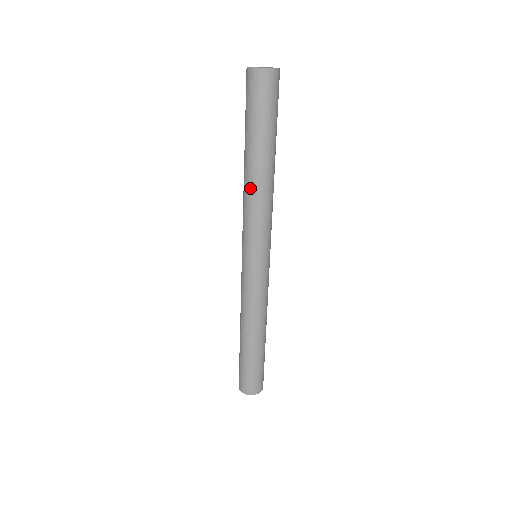
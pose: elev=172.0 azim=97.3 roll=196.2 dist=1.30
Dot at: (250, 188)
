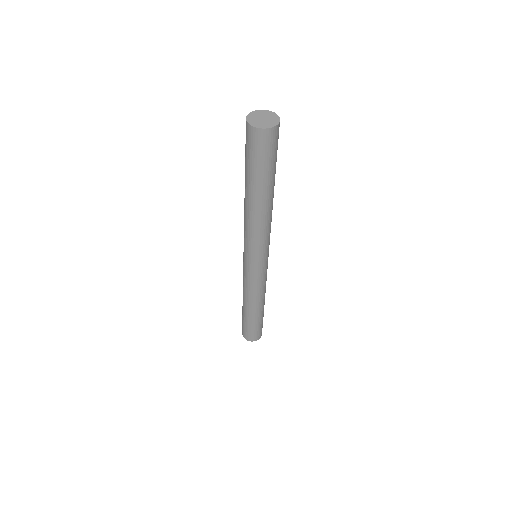
Dot at: (251, 217)
